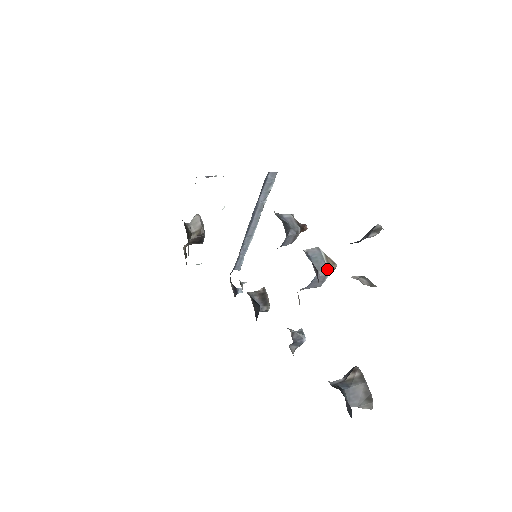
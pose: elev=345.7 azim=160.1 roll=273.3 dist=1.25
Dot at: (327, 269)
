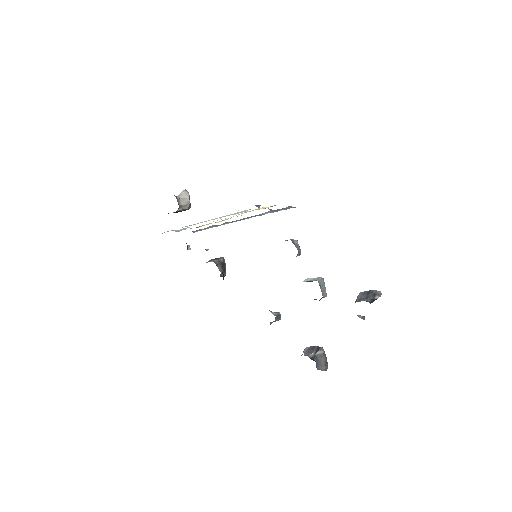
Dot at: (326, 294)
